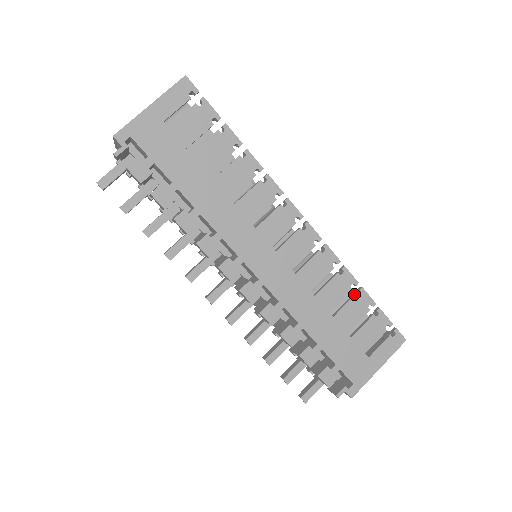
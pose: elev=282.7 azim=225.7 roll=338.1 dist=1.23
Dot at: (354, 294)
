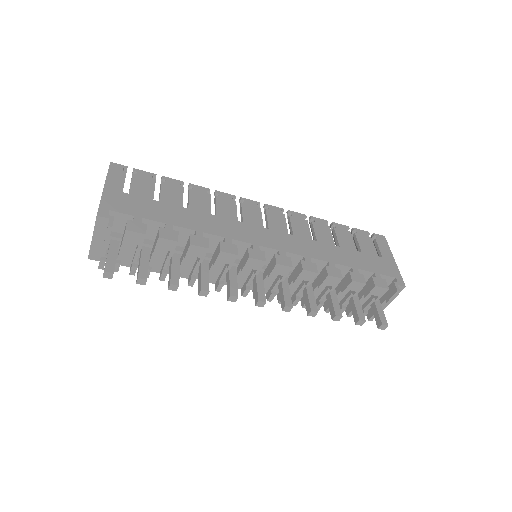
Dot at: (333, 229)
